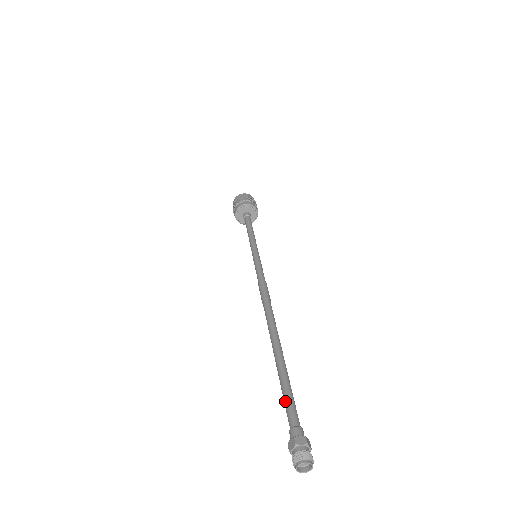
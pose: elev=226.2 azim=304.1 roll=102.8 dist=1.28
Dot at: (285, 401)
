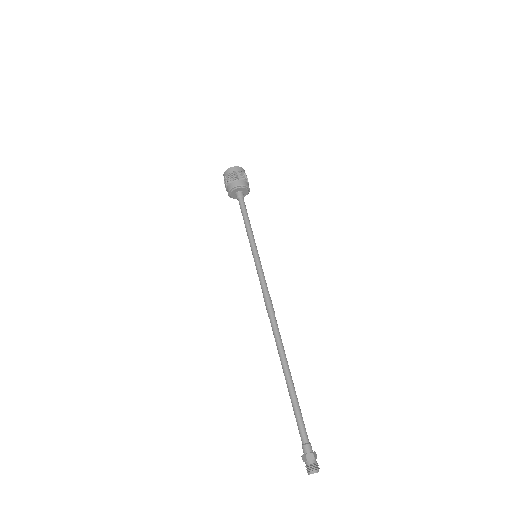
Dot at: (297, 421)
